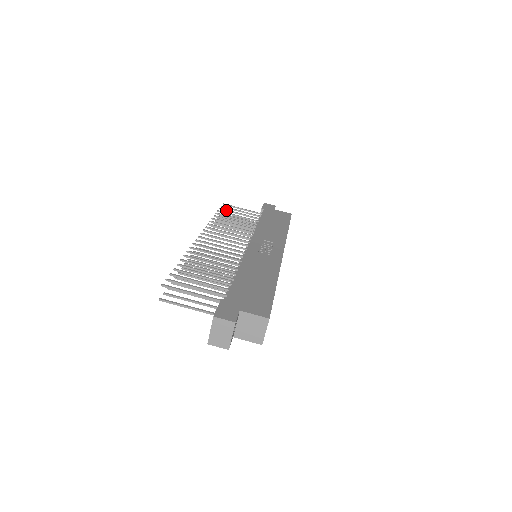
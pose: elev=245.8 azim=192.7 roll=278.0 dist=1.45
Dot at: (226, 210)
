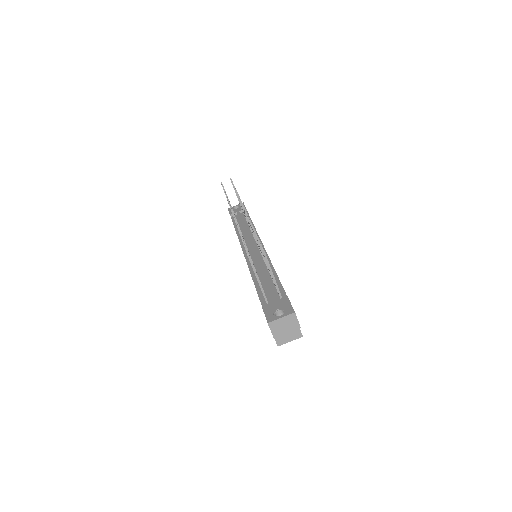
Dot at: occluded
